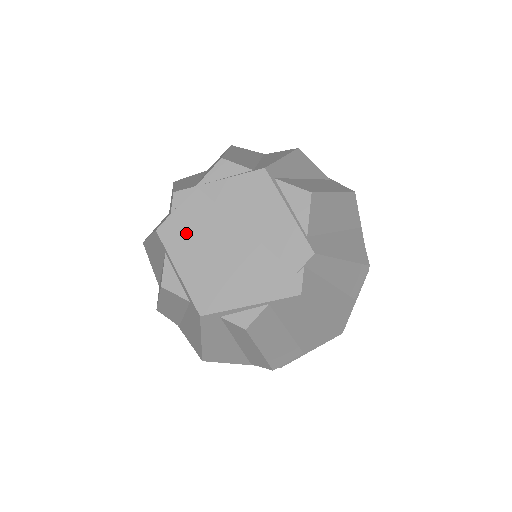
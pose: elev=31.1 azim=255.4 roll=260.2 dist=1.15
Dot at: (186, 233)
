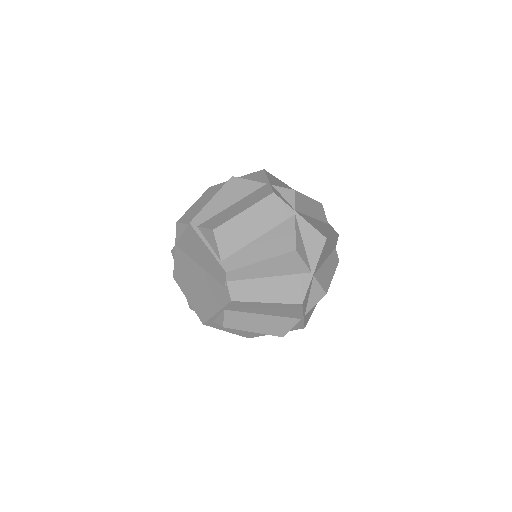
Dot at: (182, 275)
